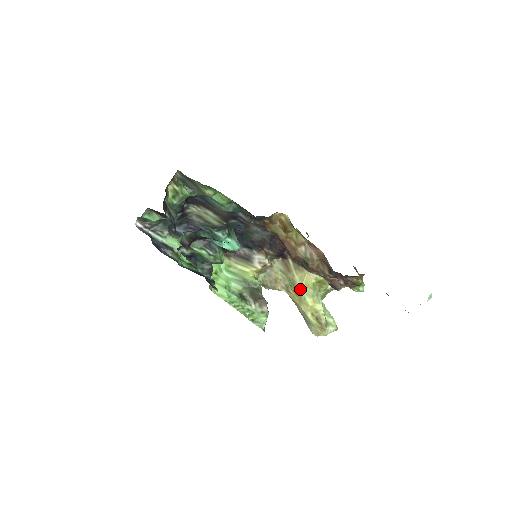
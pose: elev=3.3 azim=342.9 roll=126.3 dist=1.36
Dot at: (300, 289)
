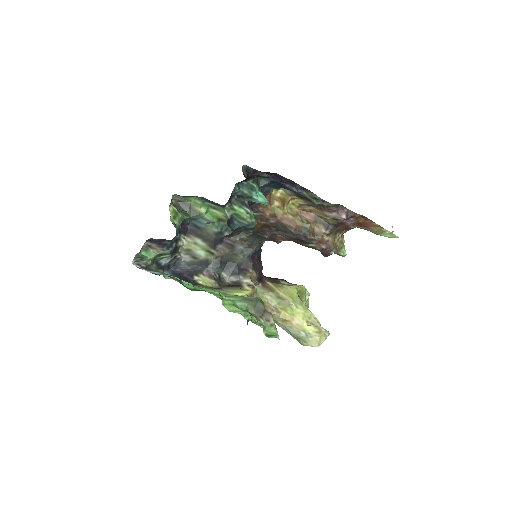
Dot at: (289, 300)
